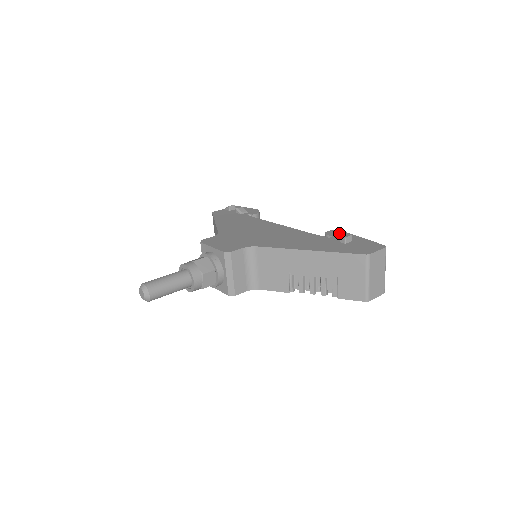
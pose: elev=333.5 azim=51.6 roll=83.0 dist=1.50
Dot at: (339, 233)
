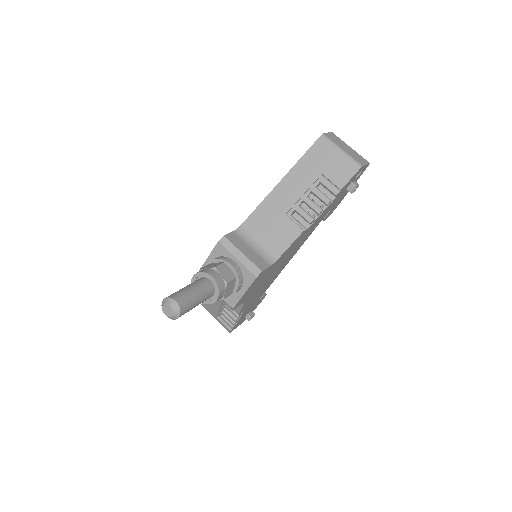
Dot at: occluded
